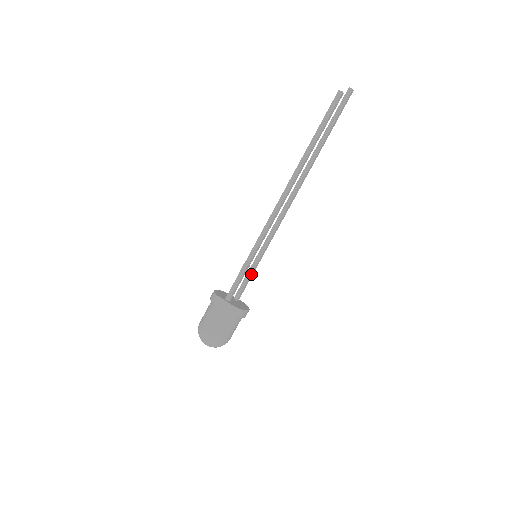
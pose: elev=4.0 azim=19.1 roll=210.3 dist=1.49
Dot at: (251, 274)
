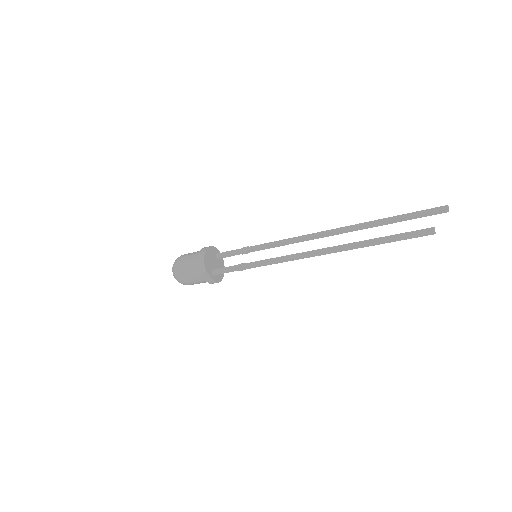
Dot at: (242, 254)
